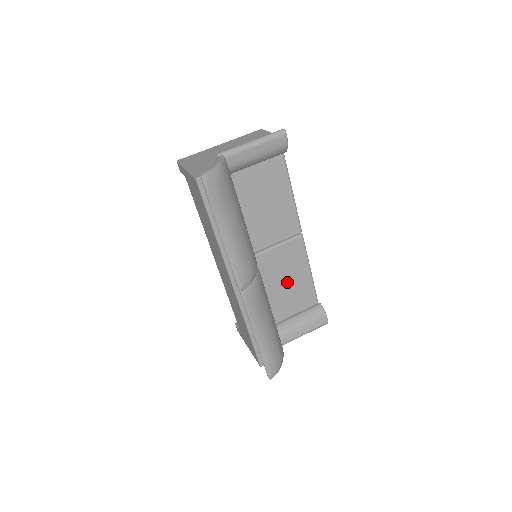
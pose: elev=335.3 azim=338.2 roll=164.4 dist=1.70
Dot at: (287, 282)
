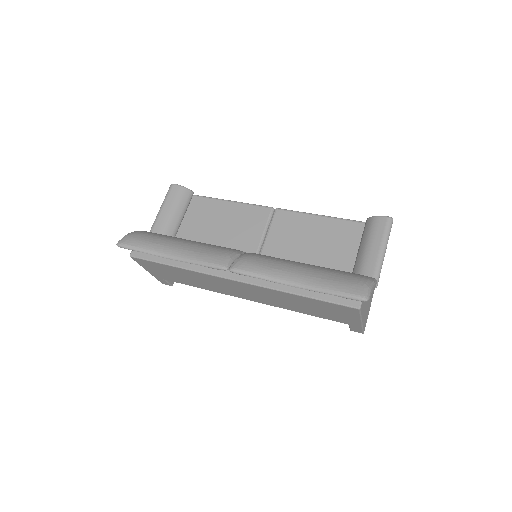
Dot at: (313, 243)
